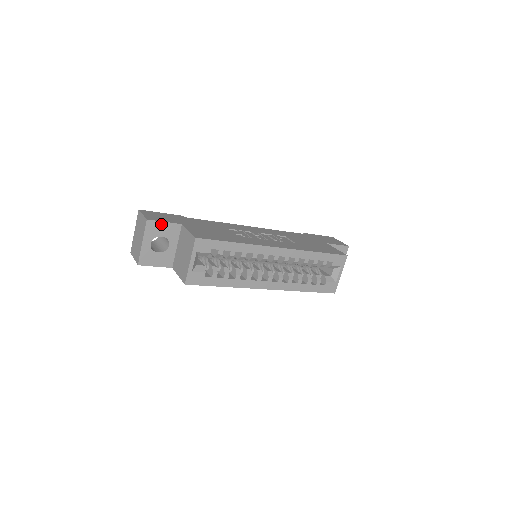
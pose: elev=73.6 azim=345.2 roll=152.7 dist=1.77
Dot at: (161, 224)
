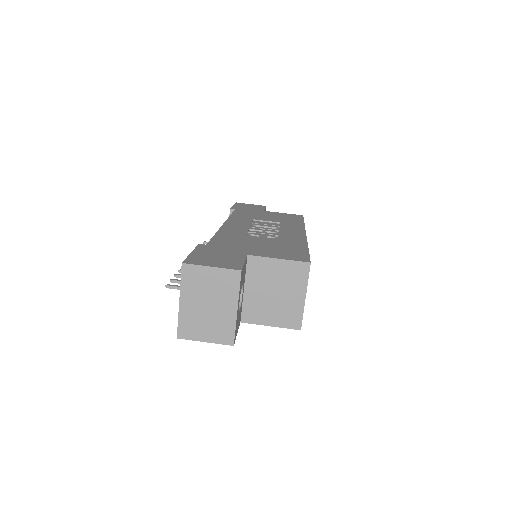
Dot at: (243, 268)
